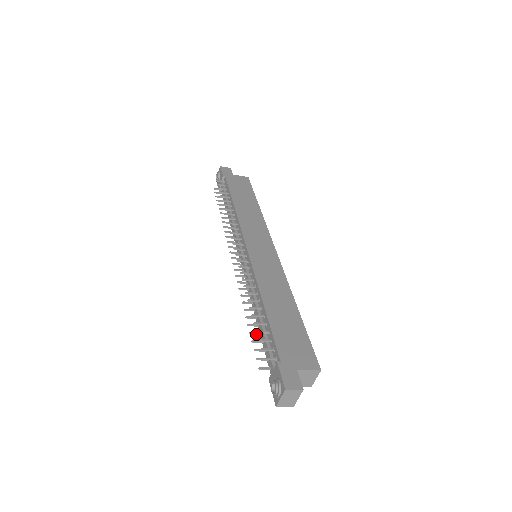
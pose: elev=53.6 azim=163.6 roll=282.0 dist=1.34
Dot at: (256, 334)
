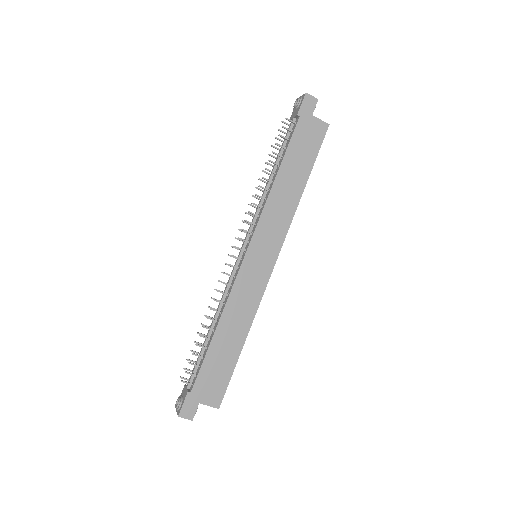
Dot at: (199, 344)
